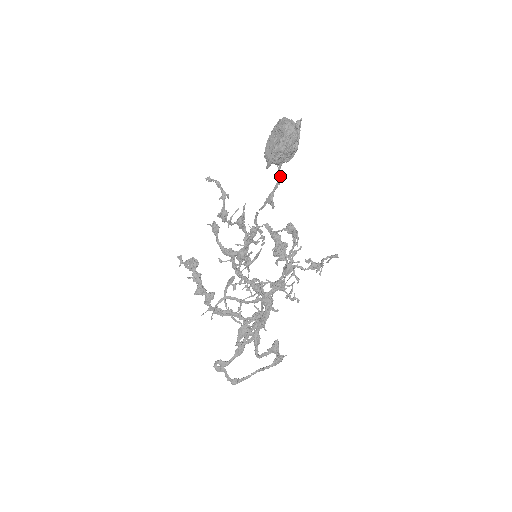
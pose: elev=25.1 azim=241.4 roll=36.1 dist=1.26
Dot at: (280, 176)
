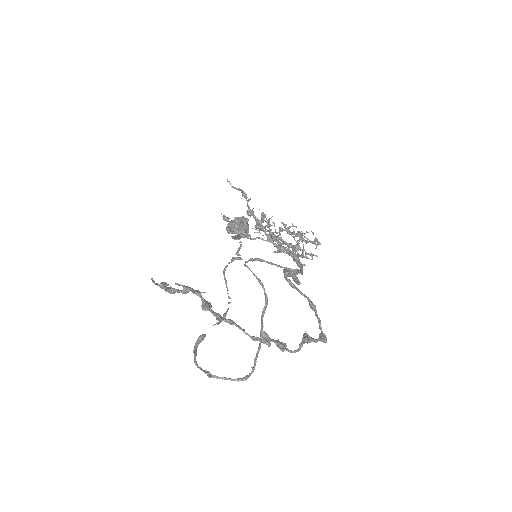
Dot at: (240, 244)
